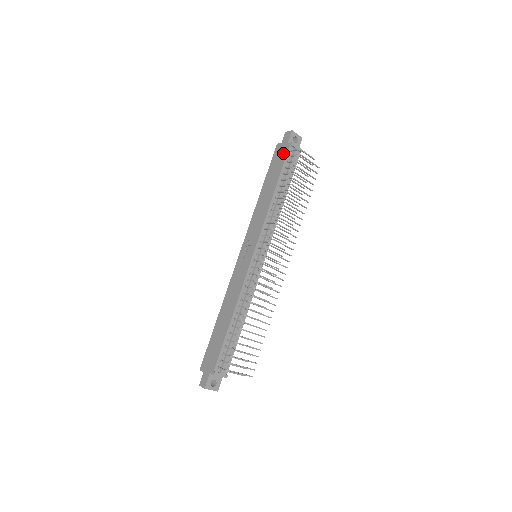
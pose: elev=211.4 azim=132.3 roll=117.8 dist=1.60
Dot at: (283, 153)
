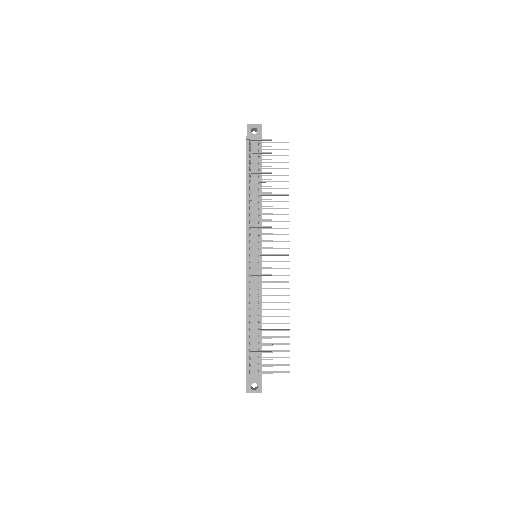
Dot at: occluded
